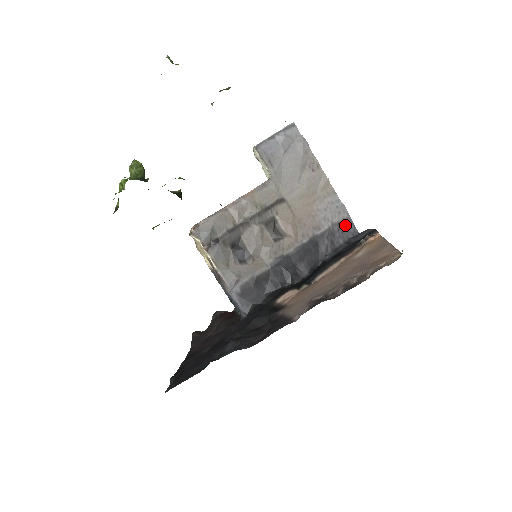
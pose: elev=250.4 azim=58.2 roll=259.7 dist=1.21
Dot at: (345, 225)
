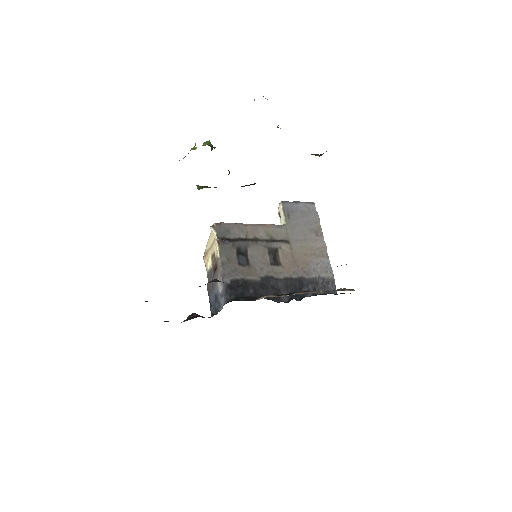
Dot at: (328, 282)
